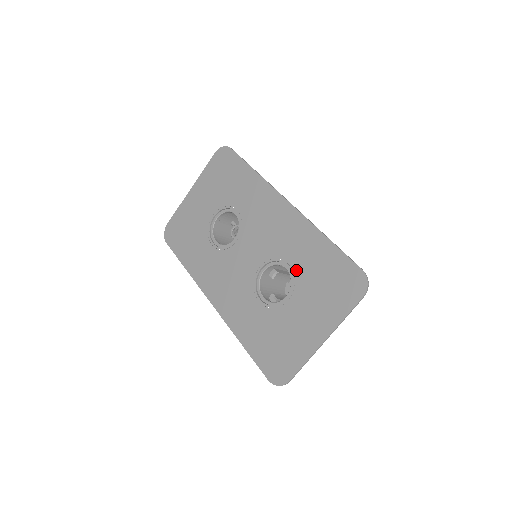
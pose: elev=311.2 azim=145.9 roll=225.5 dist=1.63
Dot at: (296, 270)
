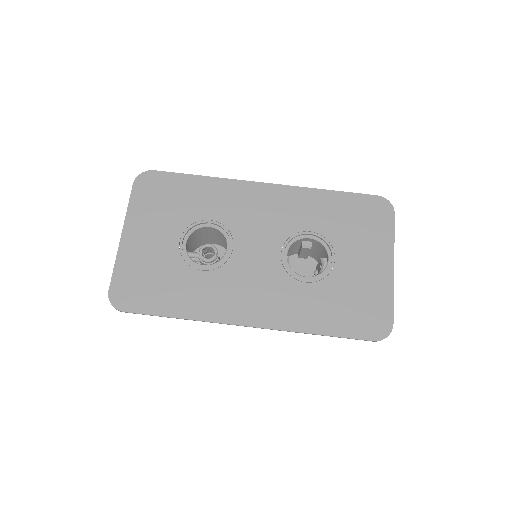
Dot at: (322, 231)
